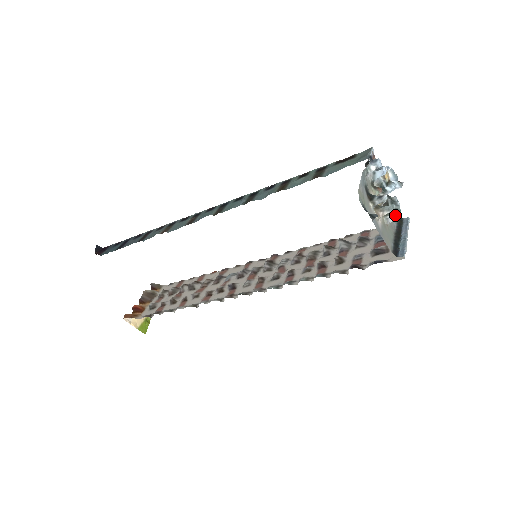
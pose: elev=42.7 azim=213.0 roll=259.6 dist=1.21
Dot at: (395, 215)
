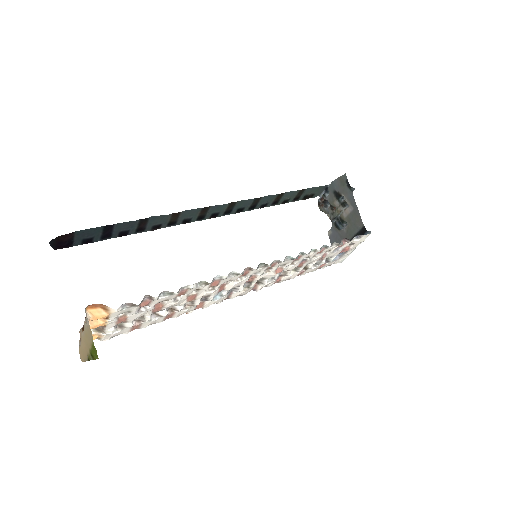
Dot at: occluded
